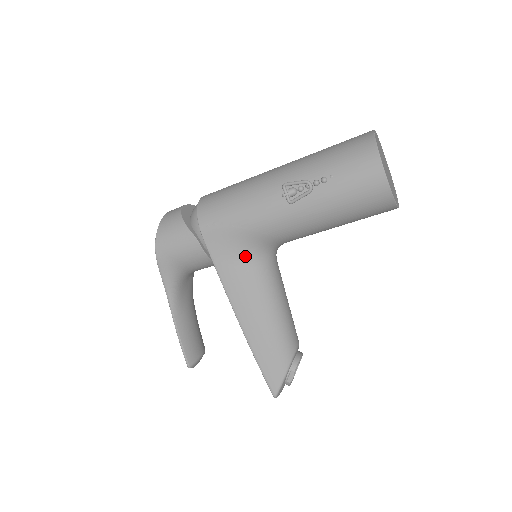
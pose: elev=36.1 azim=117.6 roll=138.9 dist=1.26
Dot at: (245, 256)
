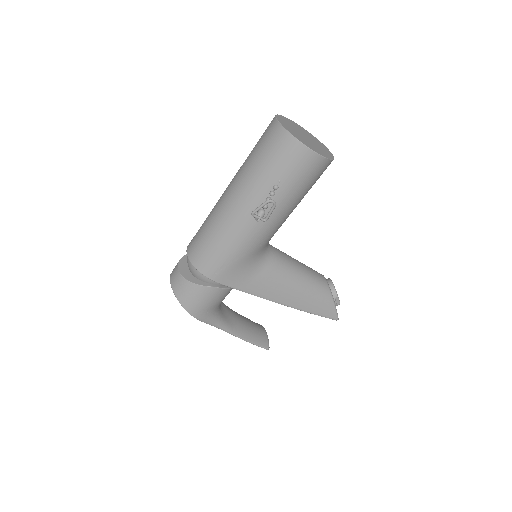
Dot at: (255, 268)
